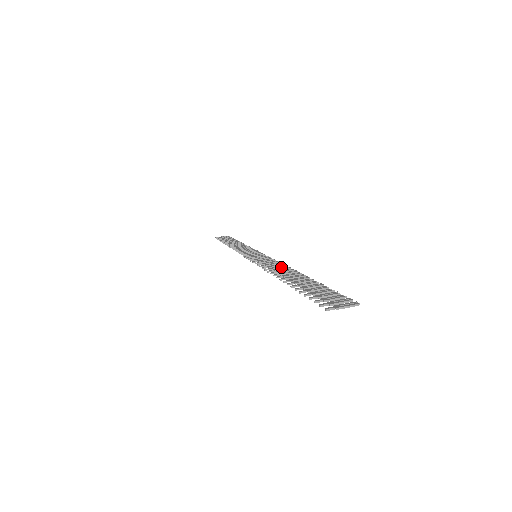
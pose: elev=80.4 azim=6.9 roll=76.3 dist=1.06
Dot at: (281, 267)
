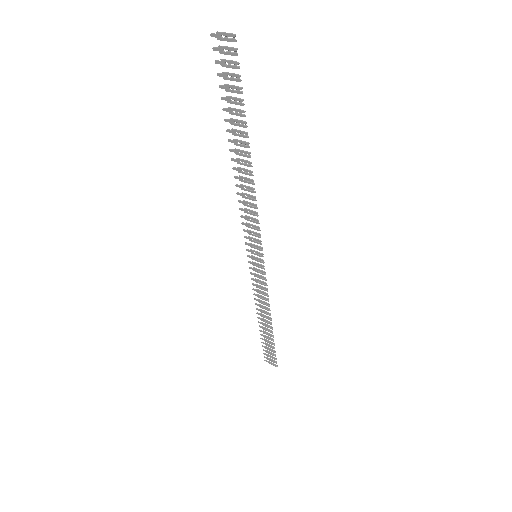
Dot at: (250, 195)
